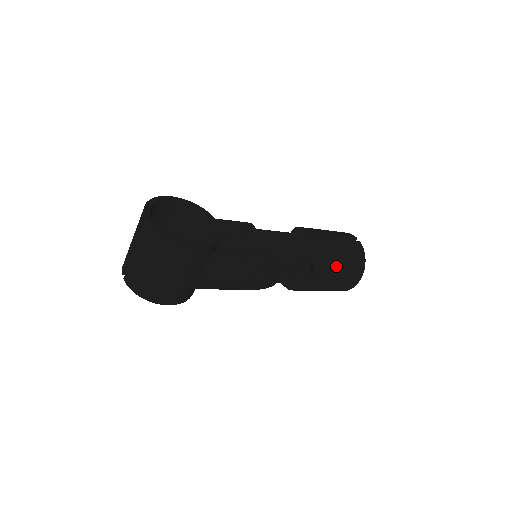
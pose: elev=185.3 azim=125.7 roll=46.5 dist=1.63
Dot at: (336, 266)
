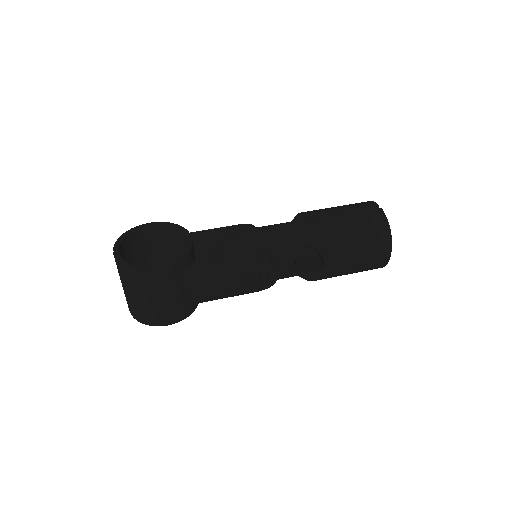
Dot at: (347, 245)
